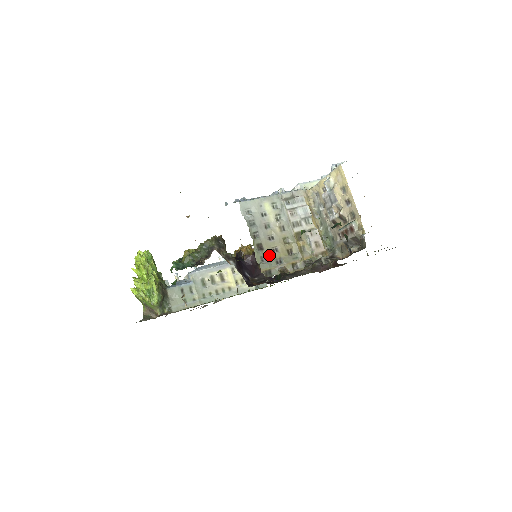
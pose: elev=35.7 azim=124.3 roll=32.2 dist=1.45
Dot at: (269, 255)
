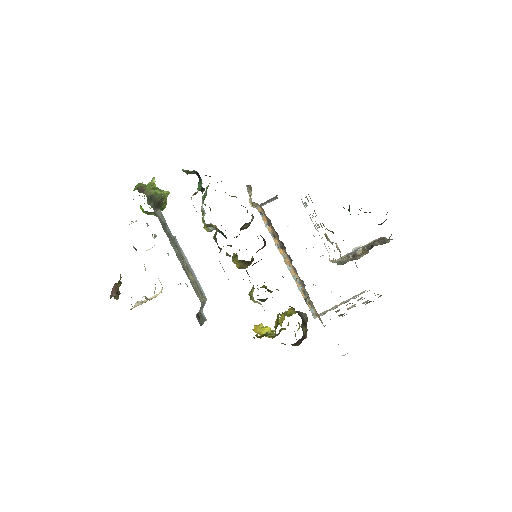
Dot at: occluded
